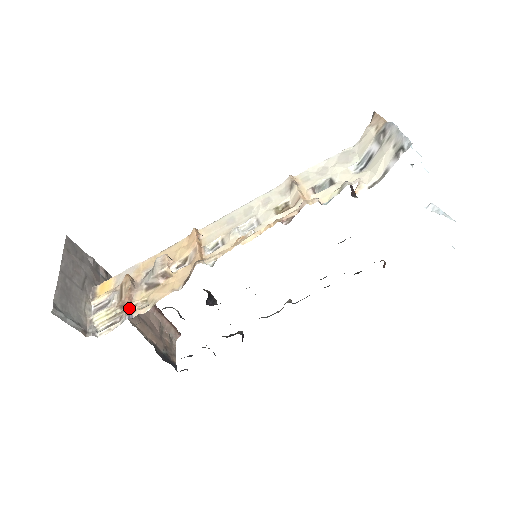
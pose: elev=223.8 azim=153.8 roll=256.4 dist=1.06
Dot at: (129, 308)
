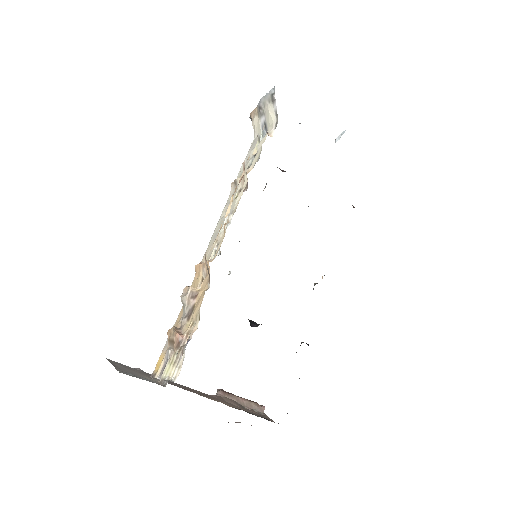
Dot at: (184, 341)
